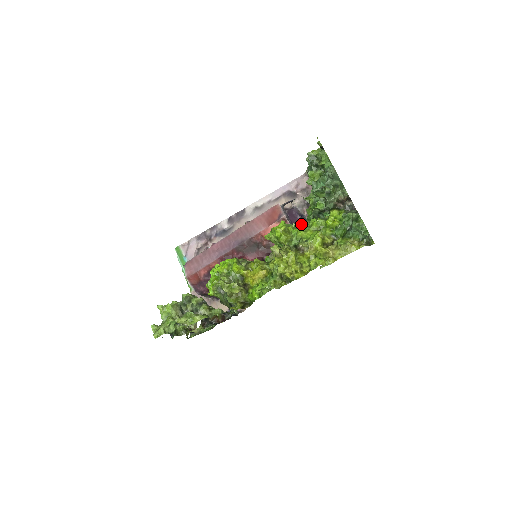
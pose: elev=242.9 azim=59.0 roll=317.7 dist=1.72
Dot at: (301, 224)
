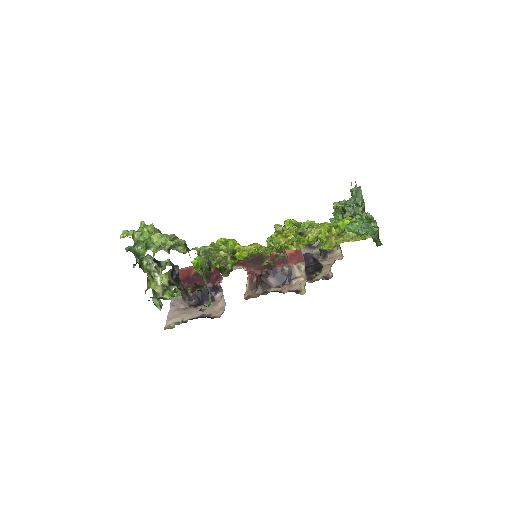
Dot at: (312, 264)
